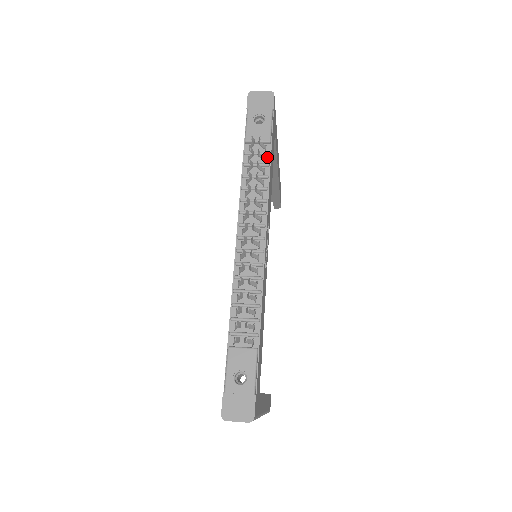
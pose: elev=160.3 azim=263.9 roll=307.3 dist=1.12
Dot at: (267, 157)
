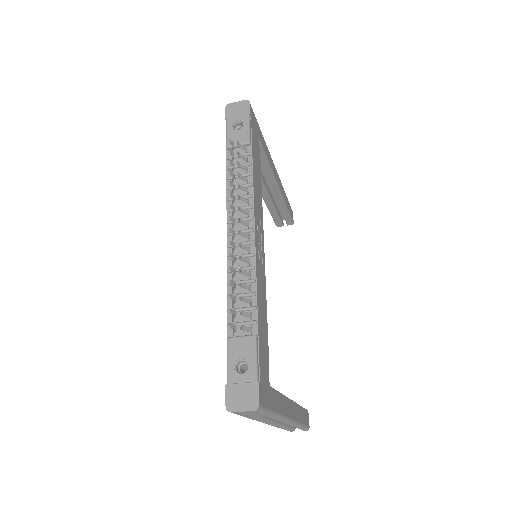
Dot at: (249, 157)
